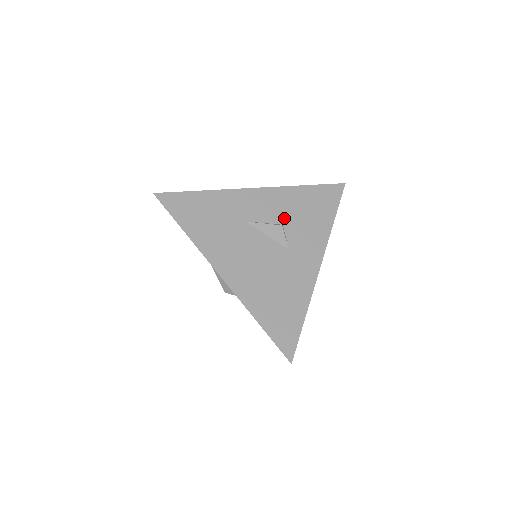
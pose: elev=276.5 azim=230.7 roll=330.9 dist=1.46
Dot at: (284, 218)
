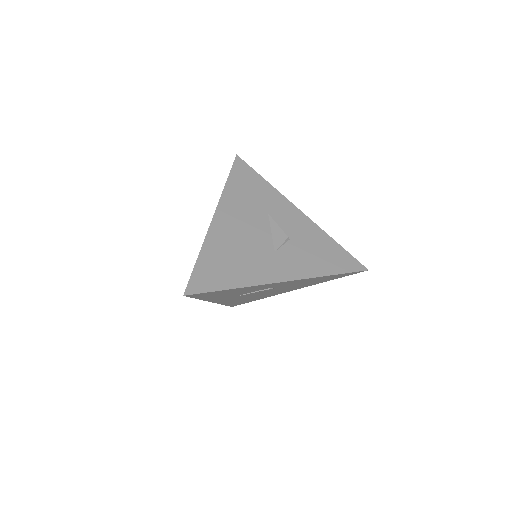
Dot at: (296, 238)
